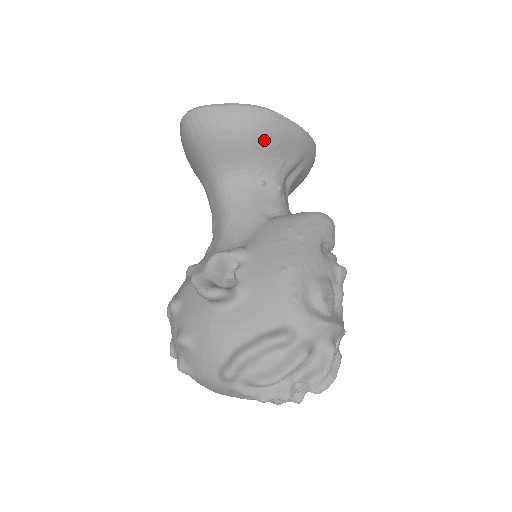
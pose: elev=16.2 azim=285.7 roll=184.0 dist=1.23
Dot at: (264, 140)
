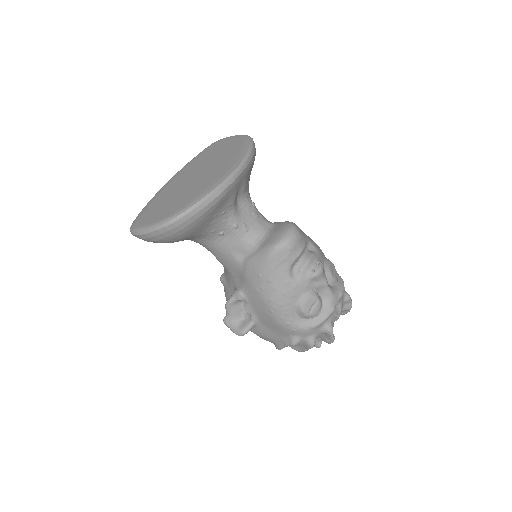
Dot at: (196, 229)
